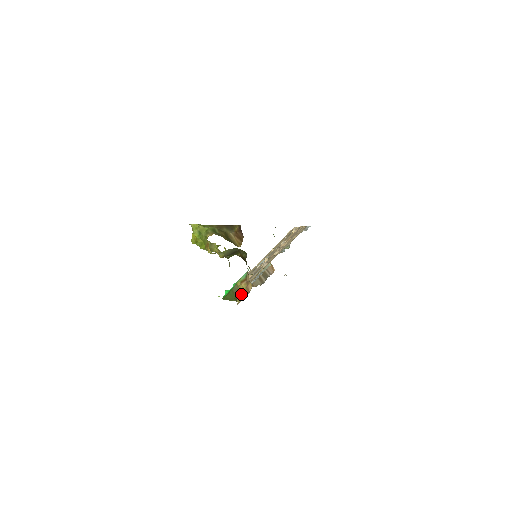
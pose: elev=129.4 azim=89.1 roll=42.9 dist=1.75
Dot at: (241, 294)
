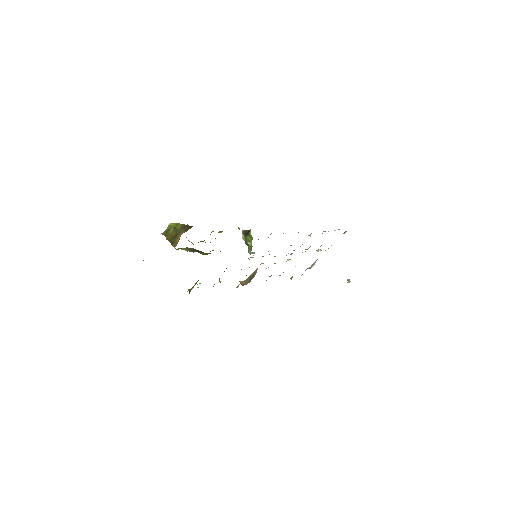
Dot at: occluded
